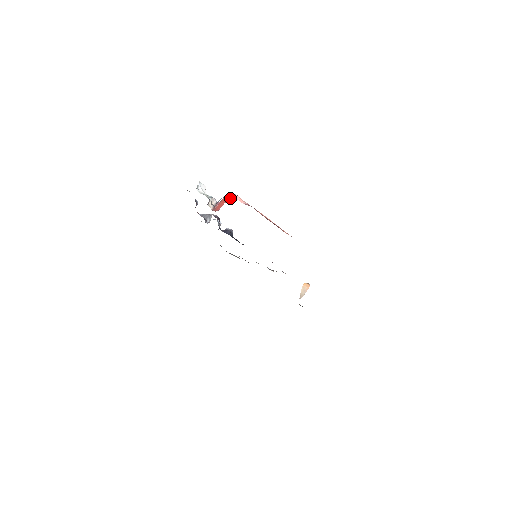
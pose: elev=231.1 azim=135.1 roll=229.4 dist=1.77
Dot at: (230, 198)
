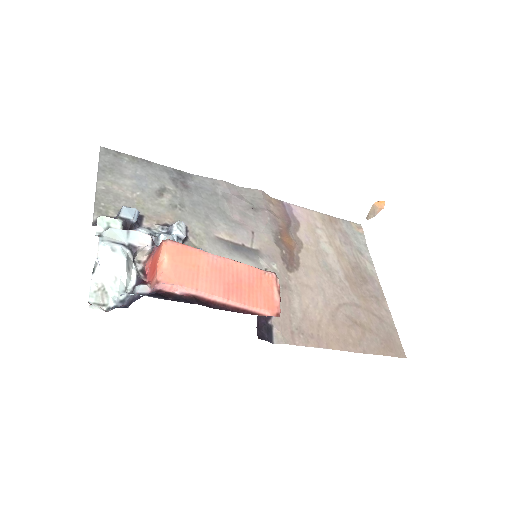
Dot at: (151, 289)
